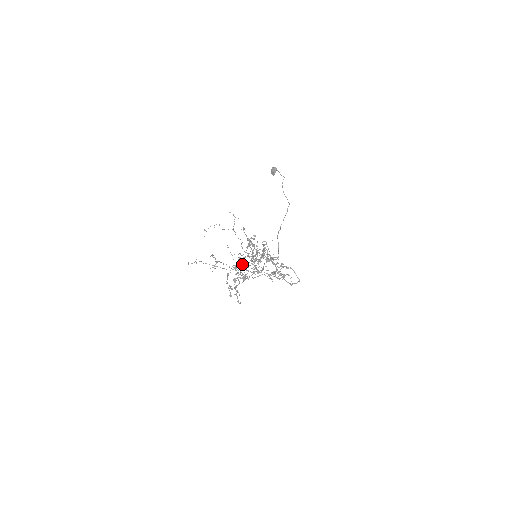
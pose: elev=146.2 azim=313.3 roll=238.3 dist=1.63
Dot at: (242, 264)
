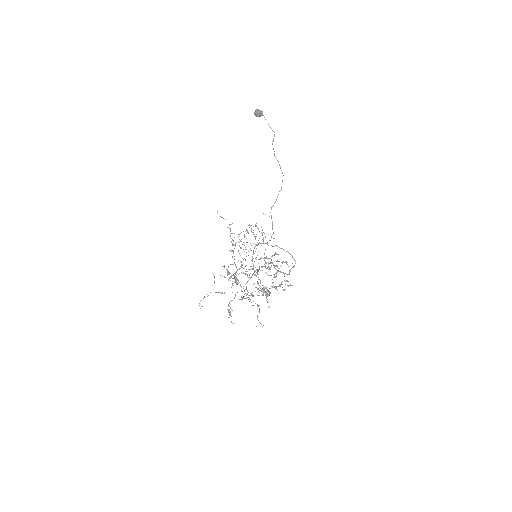
Dot at: occluded
